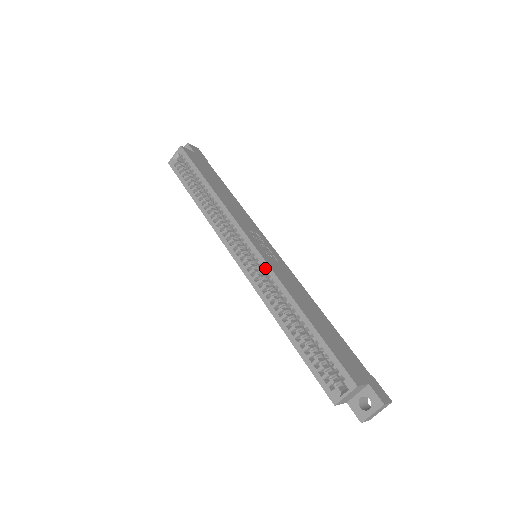
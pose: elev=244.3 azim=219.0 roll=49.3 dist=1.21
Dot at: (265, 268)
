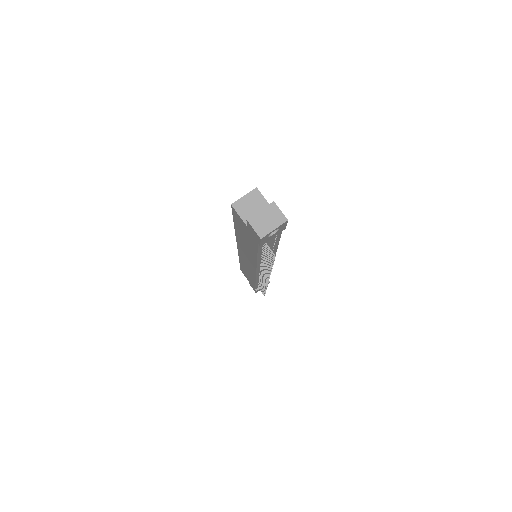
Dot at: occluded
